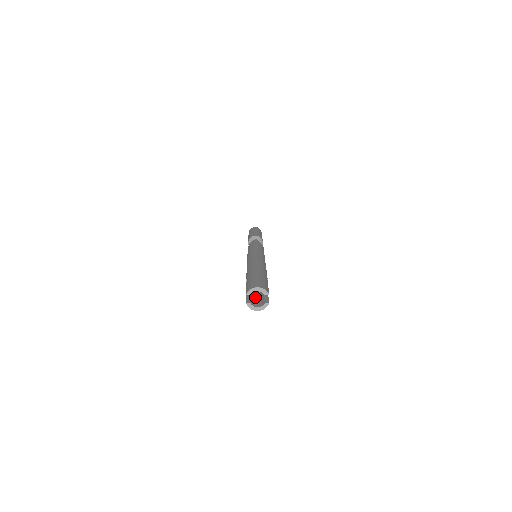
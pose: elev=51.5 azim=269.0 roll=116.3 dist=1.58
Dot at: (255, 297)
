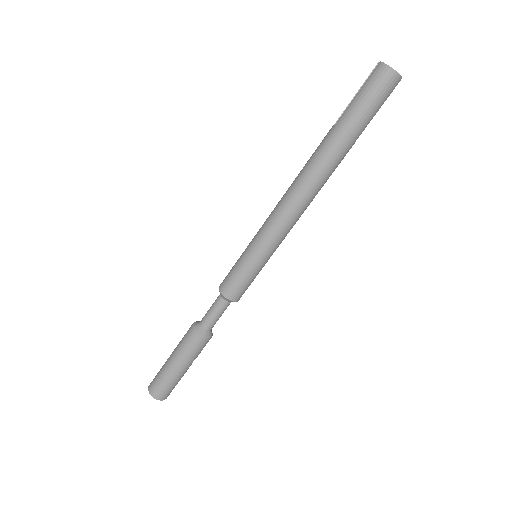
Dot at: (366, 101)
